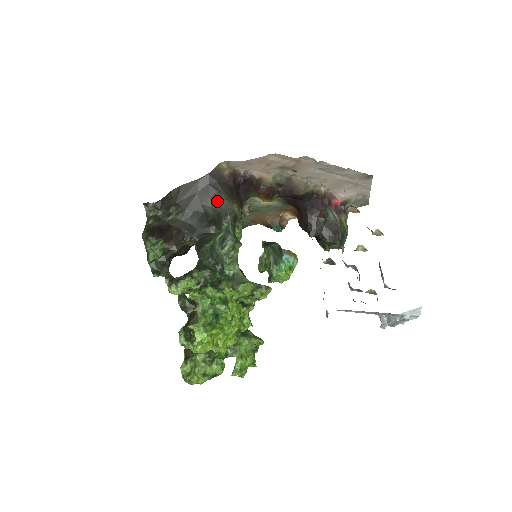
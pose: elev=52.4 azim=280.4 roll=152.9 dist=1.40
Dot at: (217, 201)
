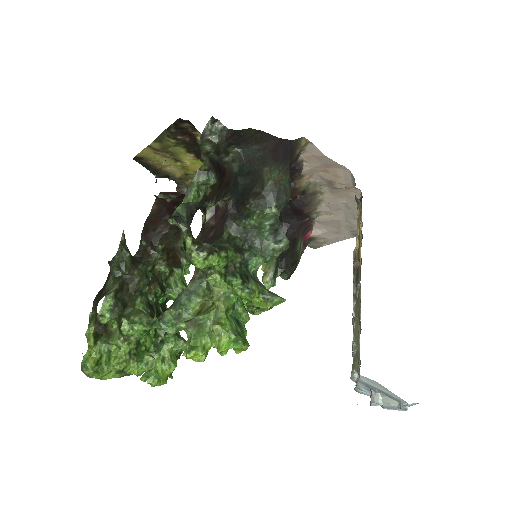
Dot at: (281, 178)
